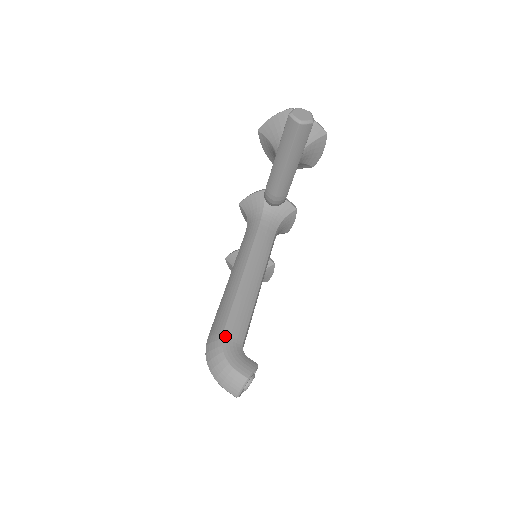
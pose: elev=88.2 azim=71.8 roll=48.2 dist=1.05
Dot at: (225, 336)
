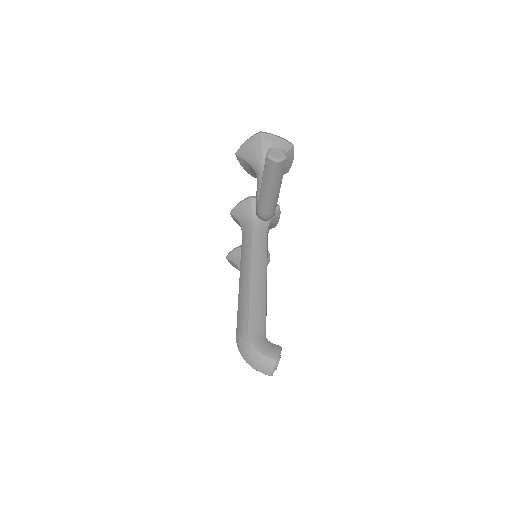
Dot at: (250, 331)
